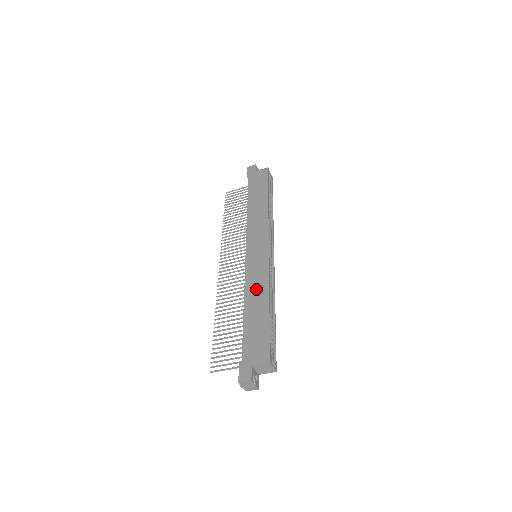
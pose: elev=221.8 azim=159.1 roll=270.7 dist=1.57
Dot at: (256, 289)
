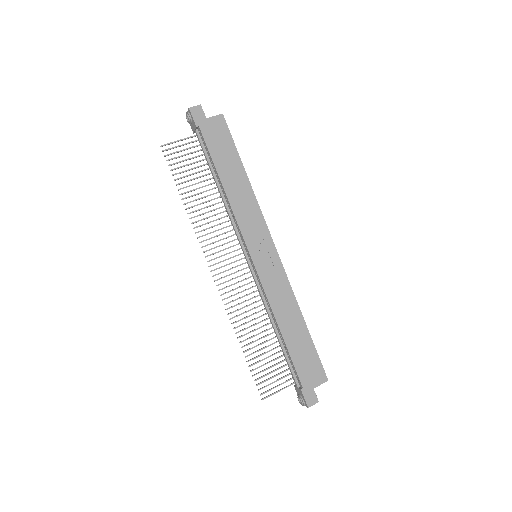
Dot at: (285, 306)
